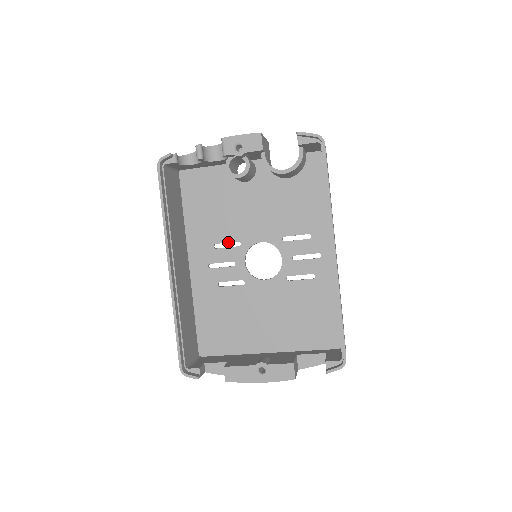
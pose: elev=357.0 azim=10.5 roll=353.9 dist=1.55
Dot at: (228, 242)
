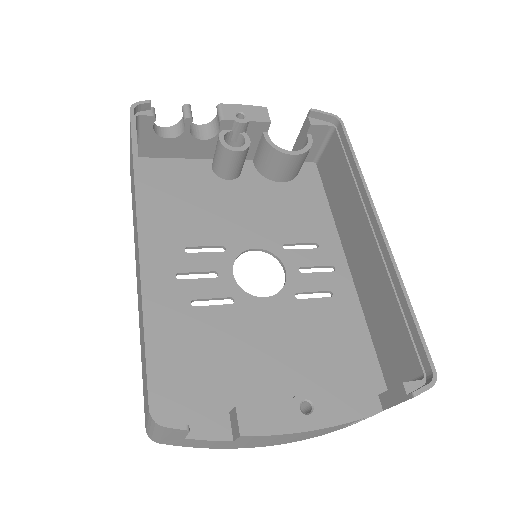
Dot at: (207, 245)
